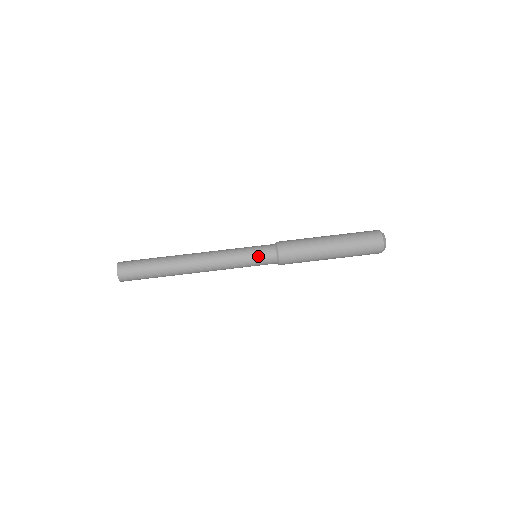
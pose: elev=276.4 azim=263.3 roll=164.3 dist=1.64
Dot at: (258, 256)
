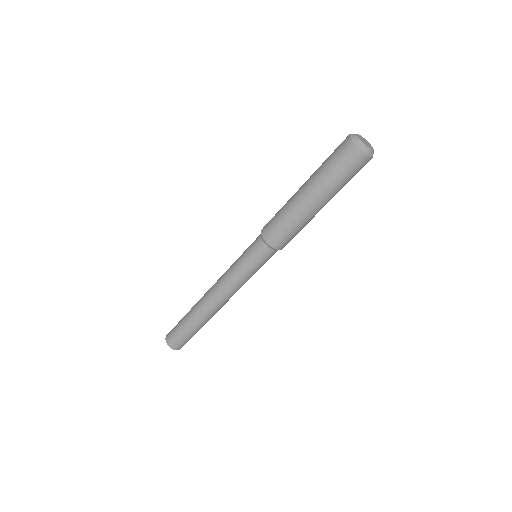
Dot at: (254, 259)
